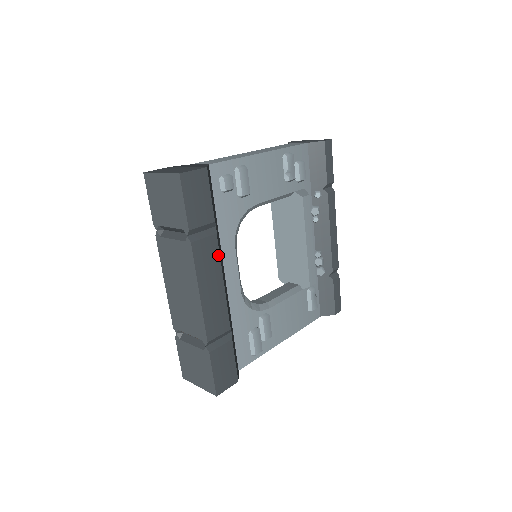
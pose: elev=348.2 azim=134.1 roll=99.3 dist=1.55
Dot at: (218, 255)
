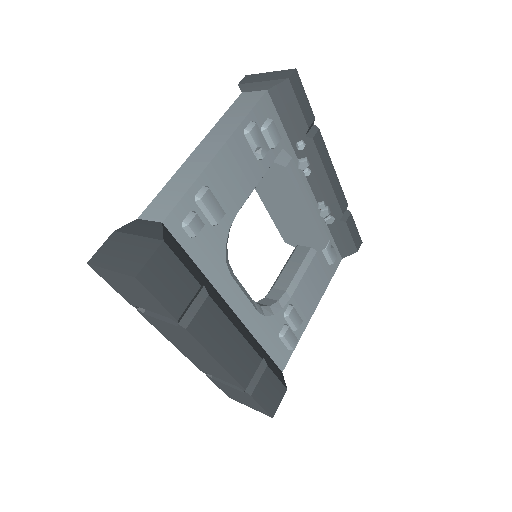
Dot at: (220, 312)
